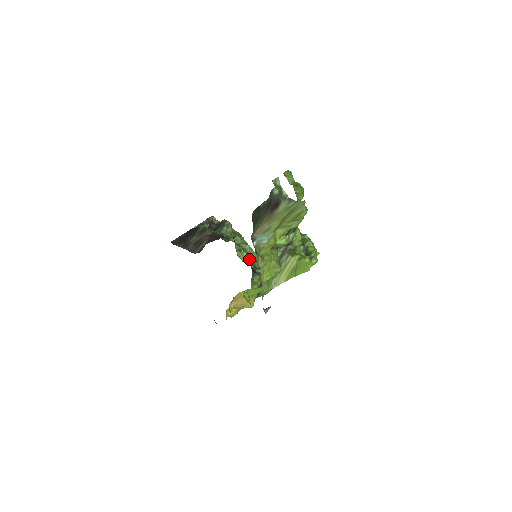
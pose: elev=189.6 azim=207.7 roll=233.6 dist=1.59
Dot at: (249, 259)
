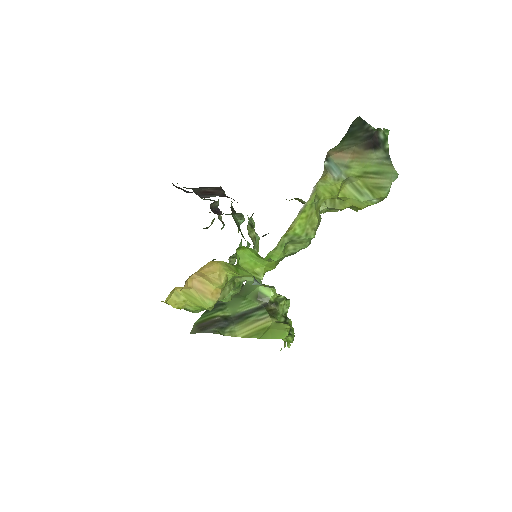
Dot at: occluded
